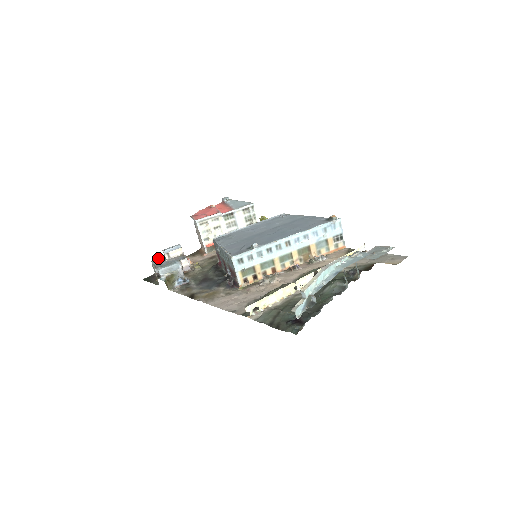
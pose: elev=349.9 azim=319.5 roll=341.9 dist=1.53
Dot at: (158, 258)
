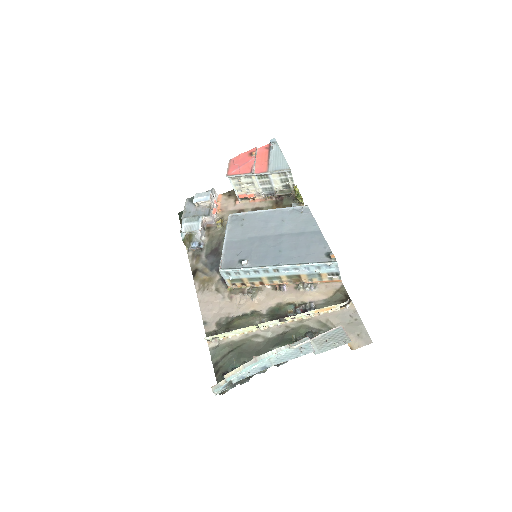
Dot at: (193, 197)
